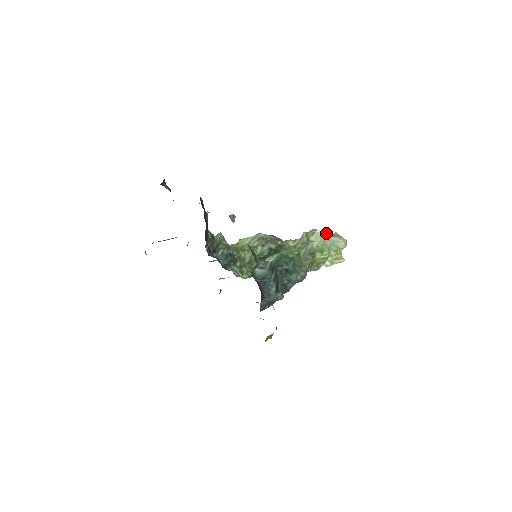
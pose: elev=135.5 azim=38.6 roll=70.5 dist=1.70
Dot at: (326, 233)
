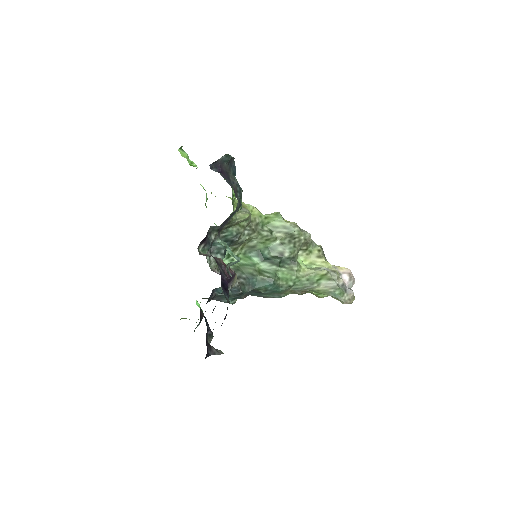
Dot at: (350, 279)
